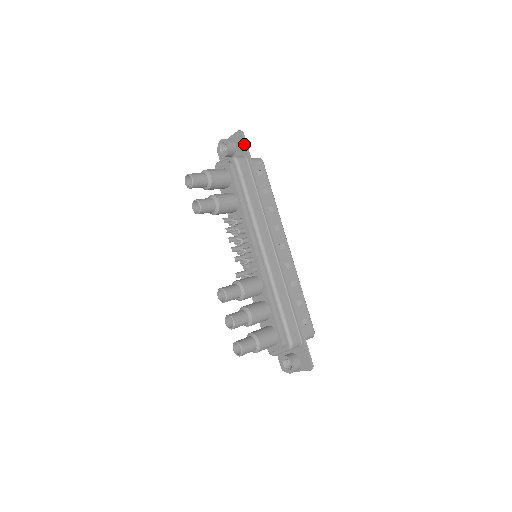
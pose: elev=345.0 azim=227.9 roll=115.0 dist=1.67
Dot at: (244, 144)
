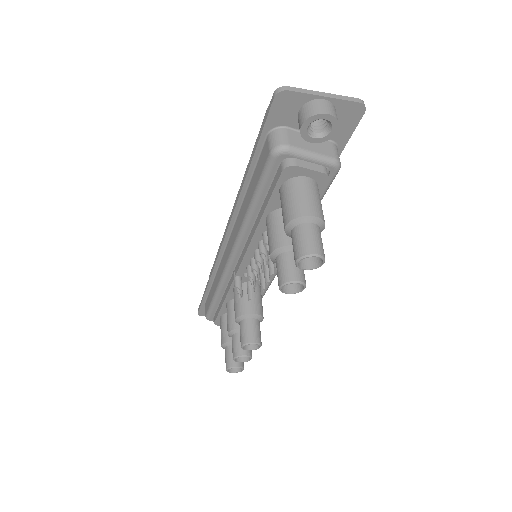
Dot at: (353, 130)
